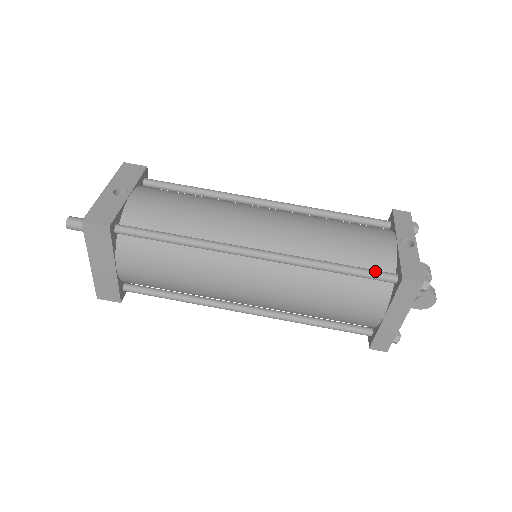
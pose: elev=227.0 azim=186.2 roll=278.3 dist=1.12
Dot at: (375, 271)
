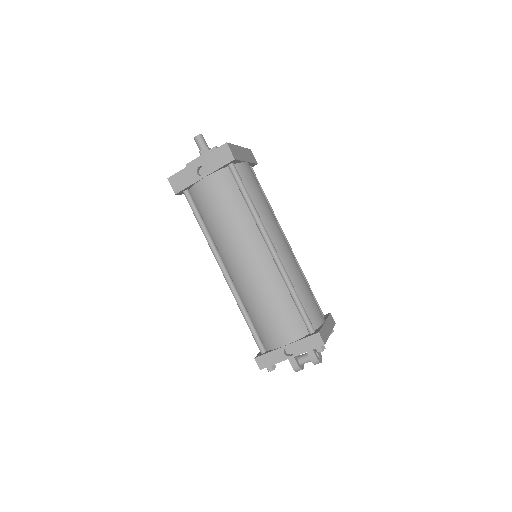
Dot at: (257, 340)
